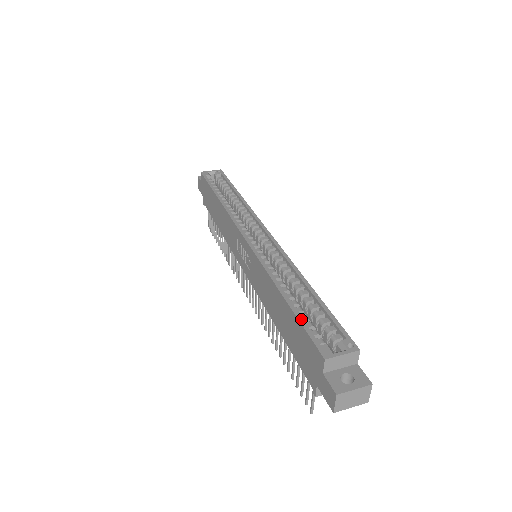
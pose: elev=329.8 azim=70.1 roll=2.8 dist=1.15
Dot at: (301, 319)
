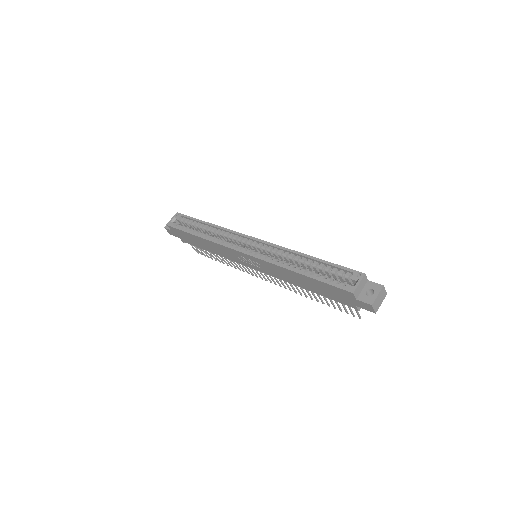
Dot at: (322, 280)
